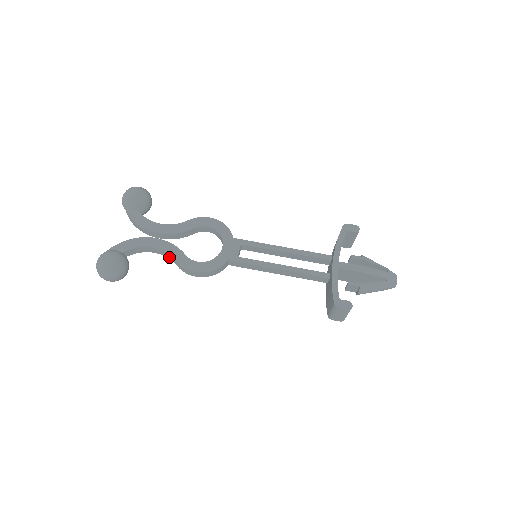
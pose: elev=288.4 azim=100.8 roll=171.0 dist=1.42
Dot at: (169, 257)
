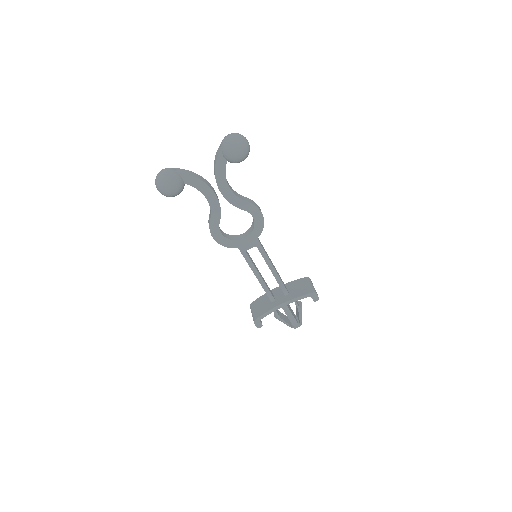
Dot at: occluded
